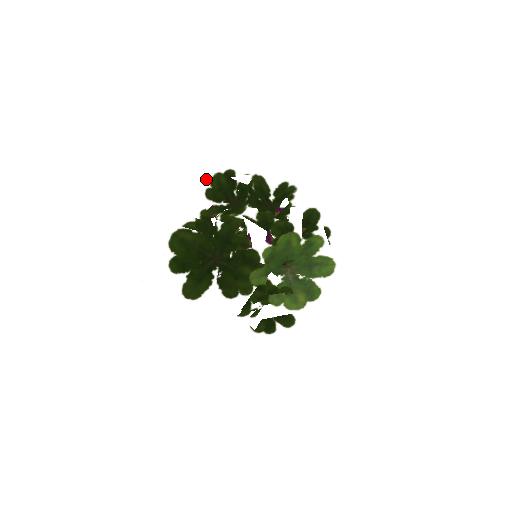
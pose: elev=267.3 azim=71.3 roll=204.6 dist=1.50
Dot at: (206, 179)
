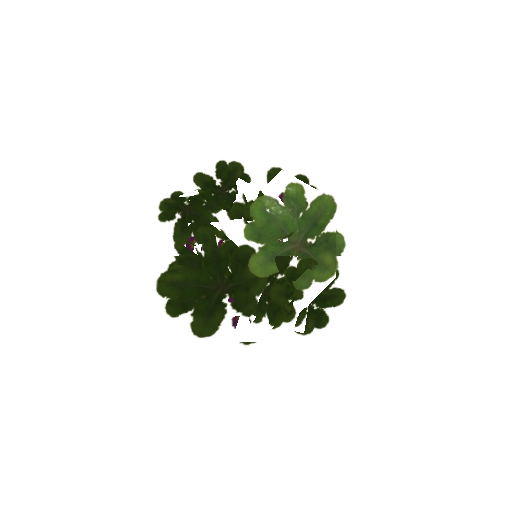
Dot at: (155, 209)
